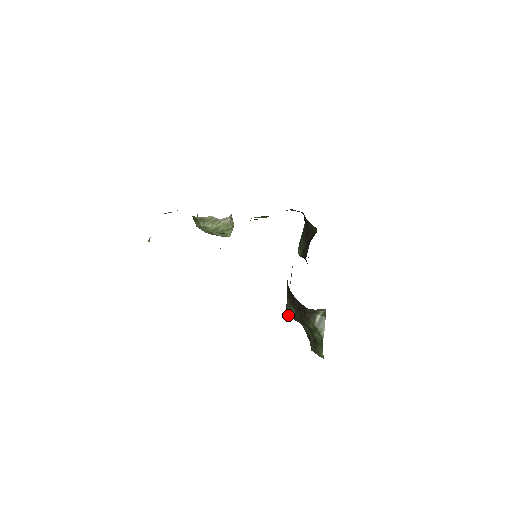
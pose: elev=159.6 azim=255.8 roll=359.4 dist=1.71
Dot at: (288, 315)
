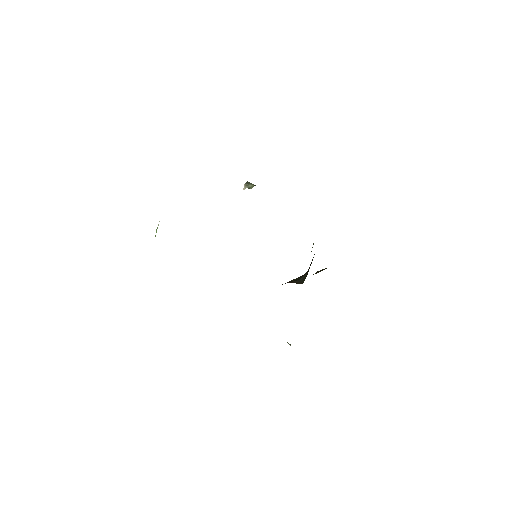
Dot at: occluded
